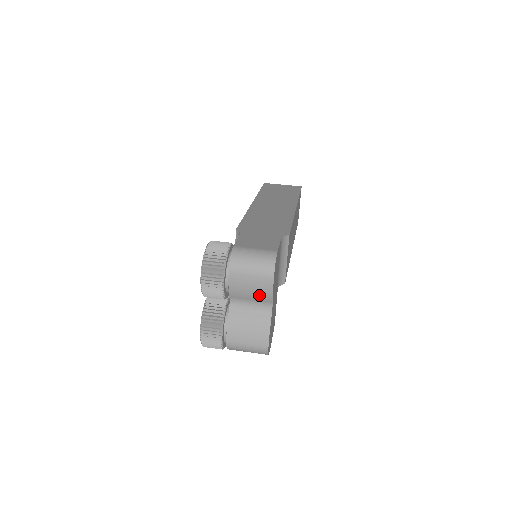
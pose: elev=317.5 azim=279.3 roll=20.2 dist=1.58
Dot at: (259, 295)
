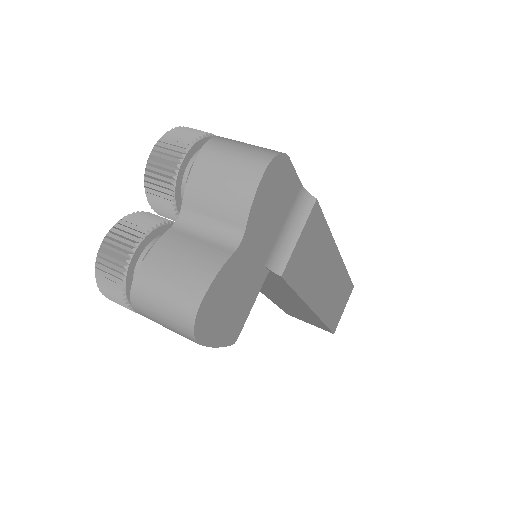
Dot at: (229, 204)
